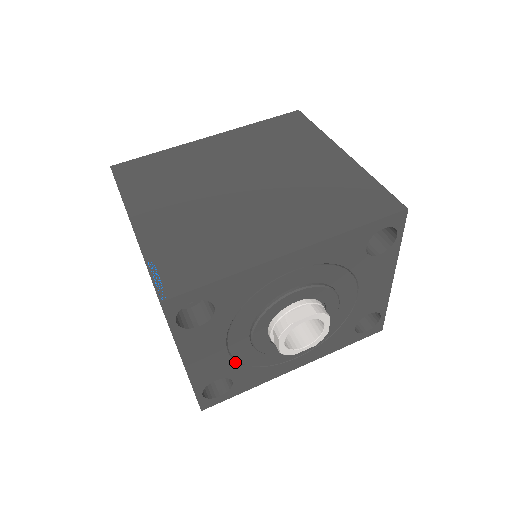
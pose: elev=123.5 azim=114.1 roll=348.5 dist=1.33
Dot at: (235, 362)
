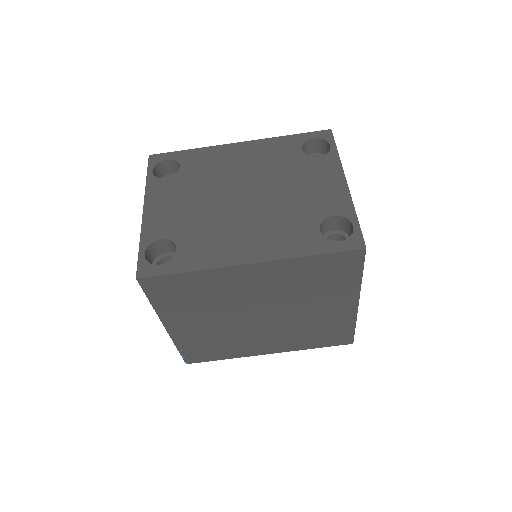
Dot at: occluded
